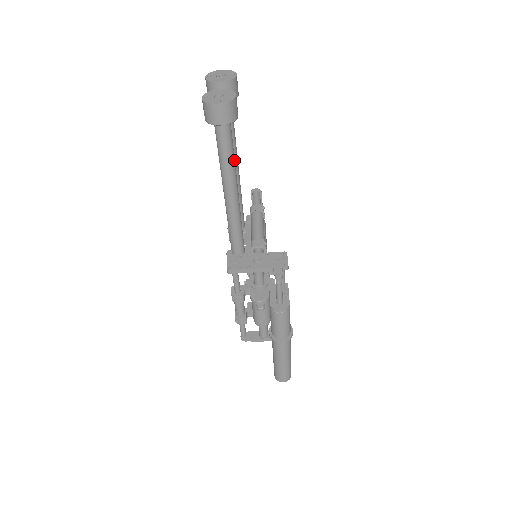
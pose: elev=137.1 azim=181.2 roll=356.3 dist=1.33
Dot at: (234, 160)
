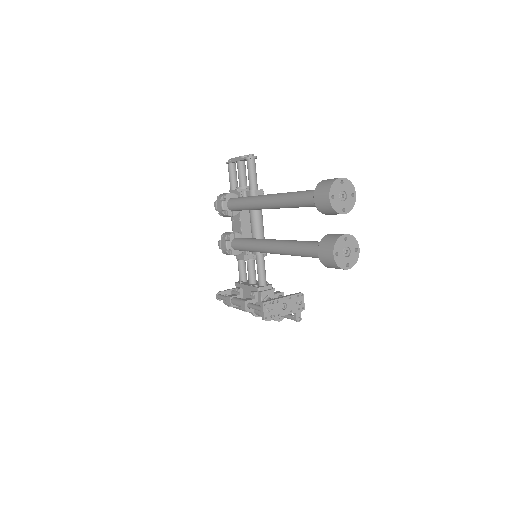
Dot at: occluded
